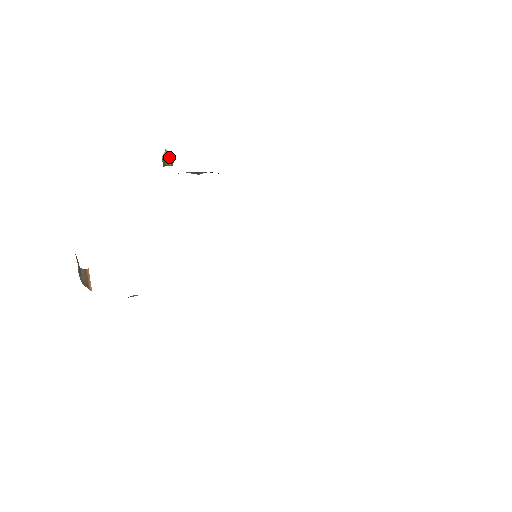
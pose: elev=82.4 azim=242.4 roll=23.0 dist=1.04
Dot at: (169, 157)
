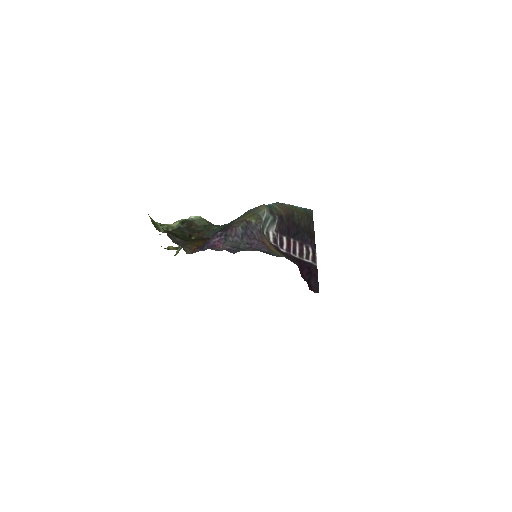
Dot at: occluded
